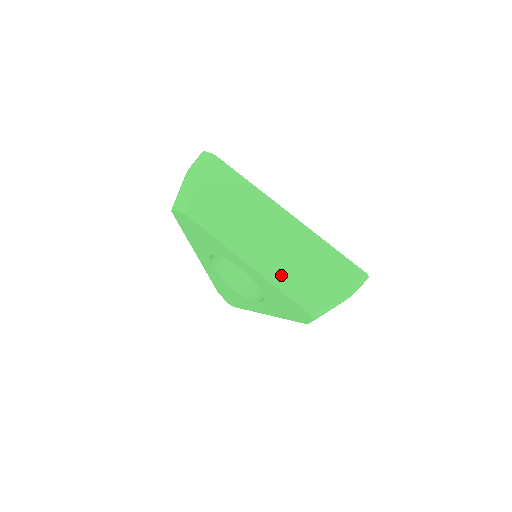
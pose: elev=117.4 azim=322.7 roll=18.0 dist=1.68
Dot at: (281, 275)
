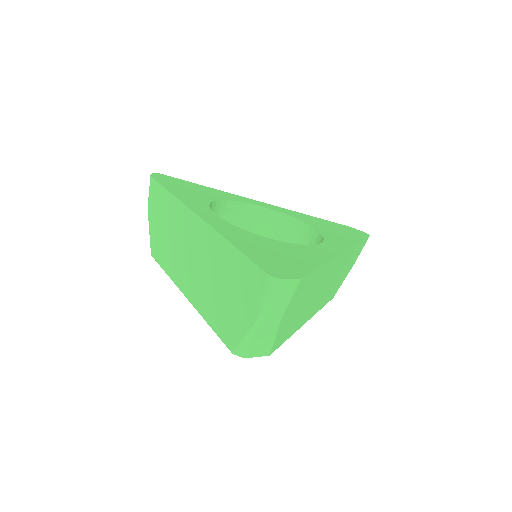
Dot at: (325, 300)
